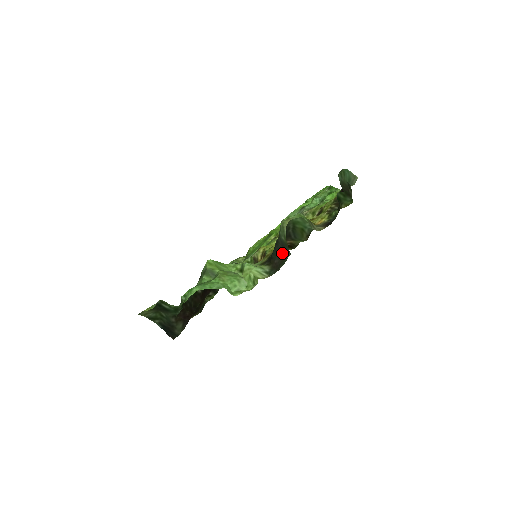
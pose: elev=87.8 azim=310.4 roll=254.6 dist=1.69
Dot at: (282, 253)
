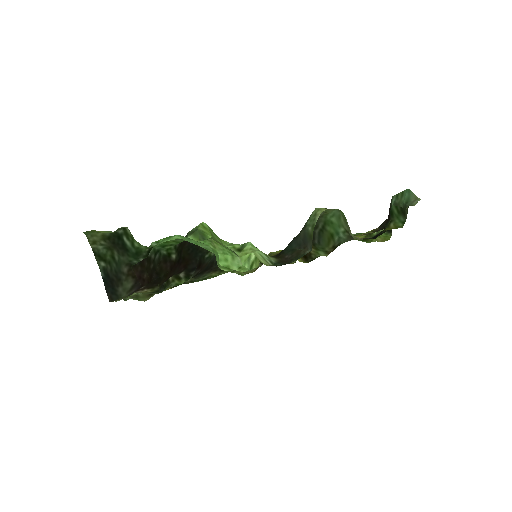
Dot at: (299, 249)
